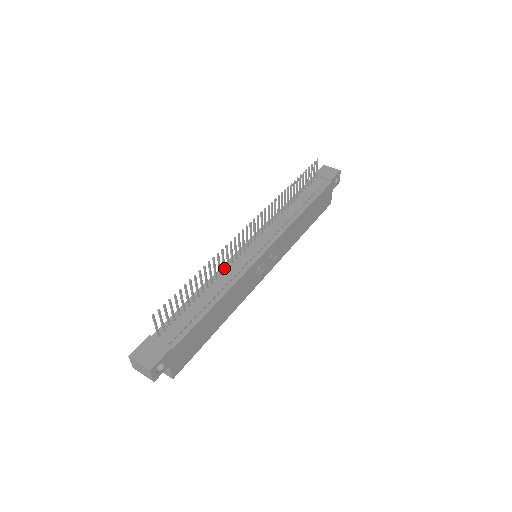
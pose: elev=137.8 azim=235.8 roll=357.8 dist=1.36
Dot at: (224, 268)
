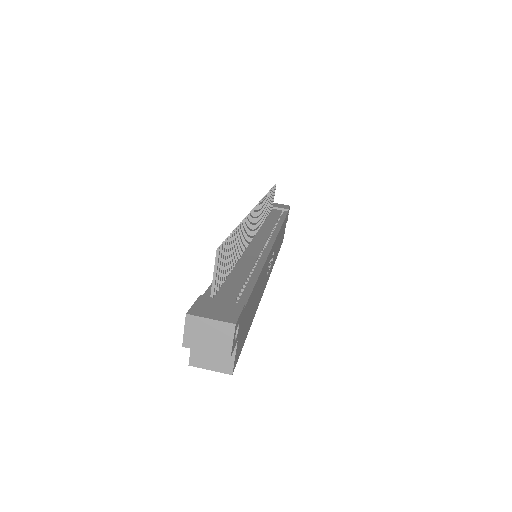
Dot at: (243, 248)
